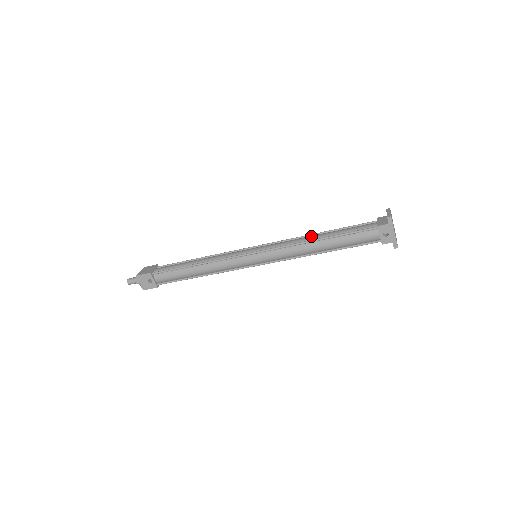
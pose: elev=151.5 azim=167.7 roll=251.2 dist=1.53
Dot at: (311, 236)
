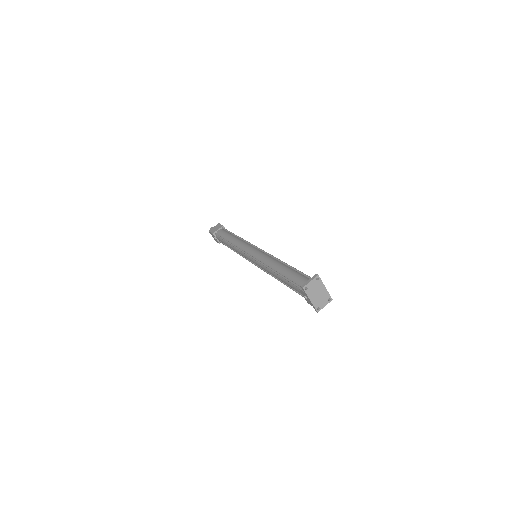
Dot at: (276, 264)
